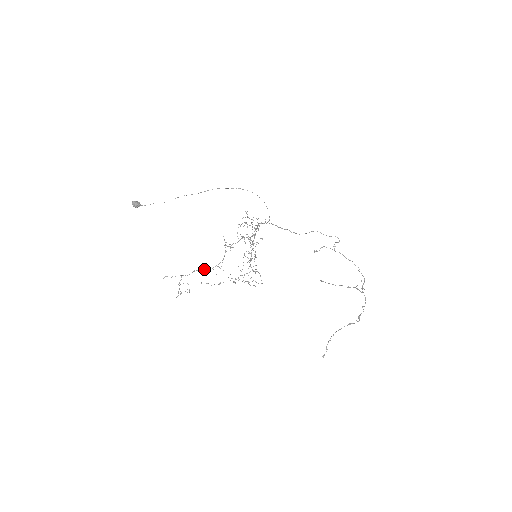
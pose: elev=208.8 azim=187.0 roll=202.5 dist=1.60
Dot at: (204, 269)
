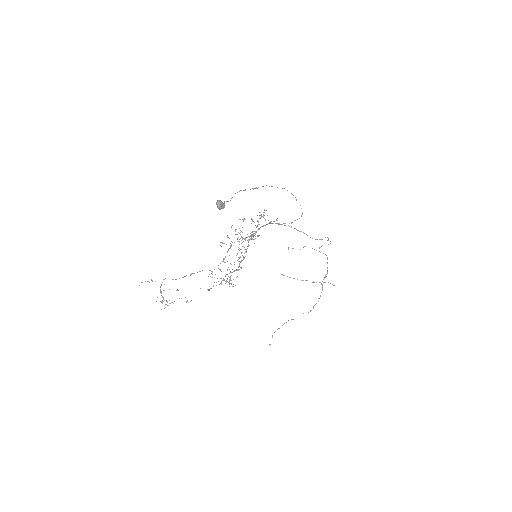
Dot at: (199, 271)
